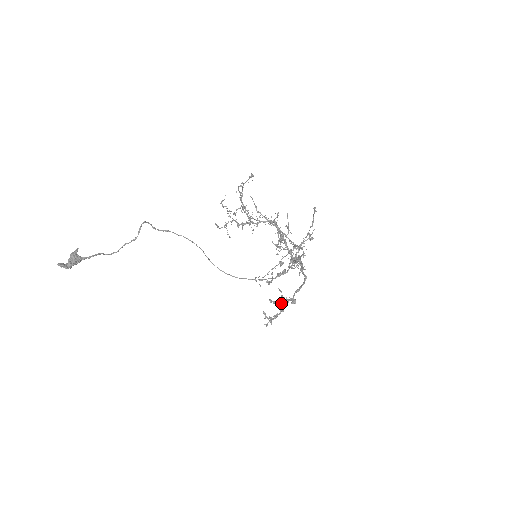
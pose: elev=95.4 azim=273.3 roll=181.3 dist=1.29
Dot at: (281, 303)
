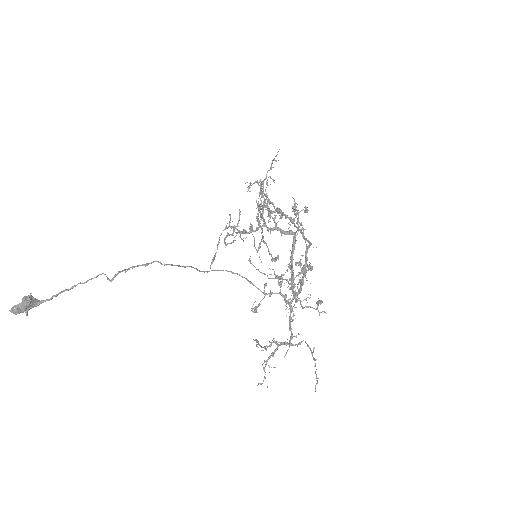
Dot at: (279, 211)
